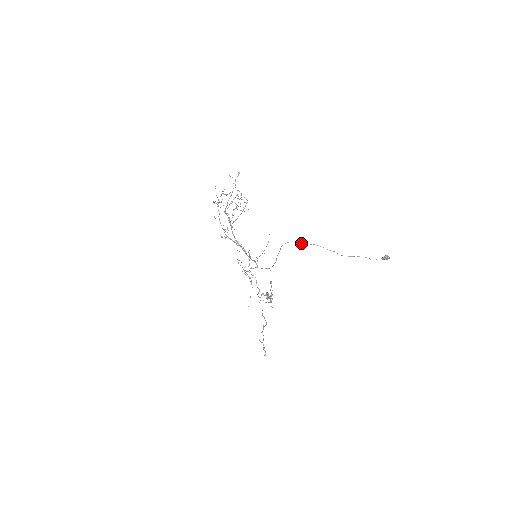
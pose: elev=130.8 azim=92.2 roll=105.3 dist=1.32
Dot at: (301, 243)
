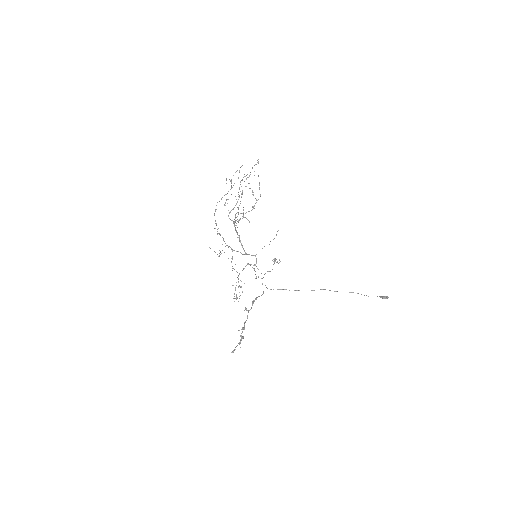
Dot at: occluded
